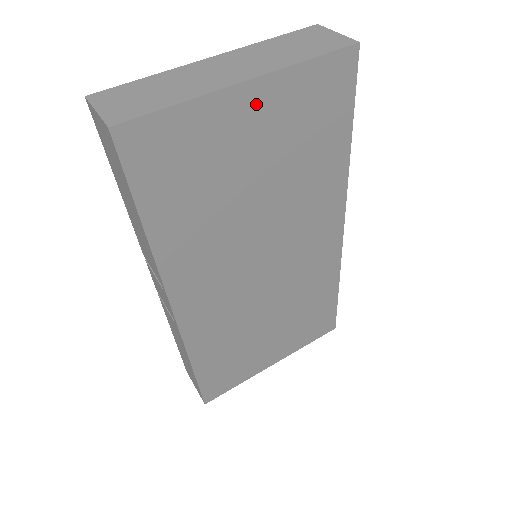
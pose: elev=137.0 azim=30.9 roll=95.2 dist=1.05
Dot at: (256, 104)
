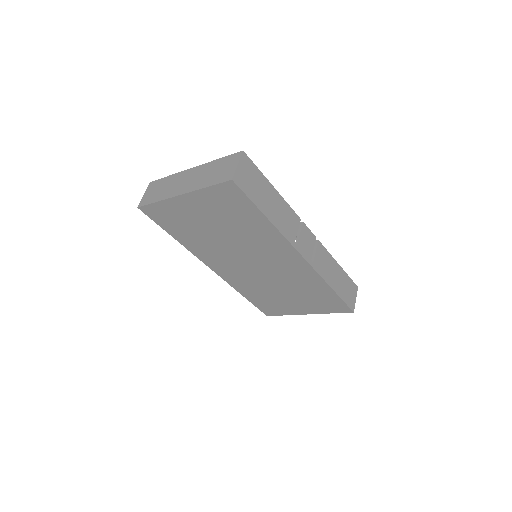
Dot at: (192, 202)
